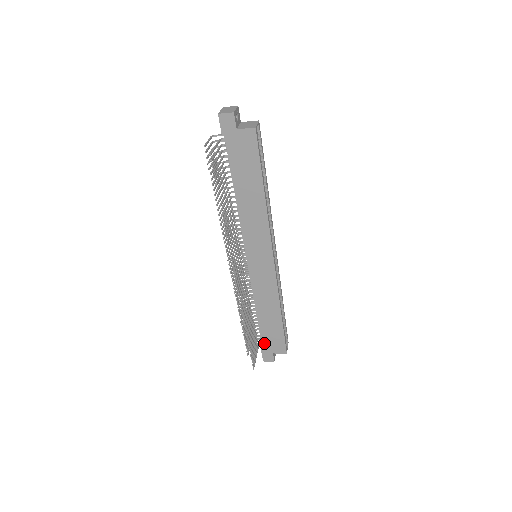
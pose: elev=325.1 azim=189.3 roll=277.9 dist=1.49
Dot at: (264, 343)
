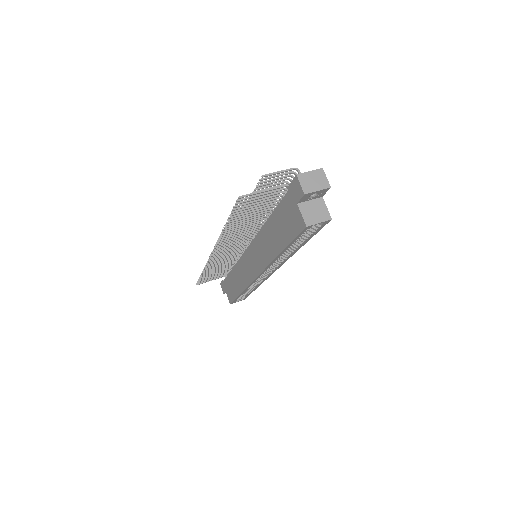
Dot at: (226, 282)
